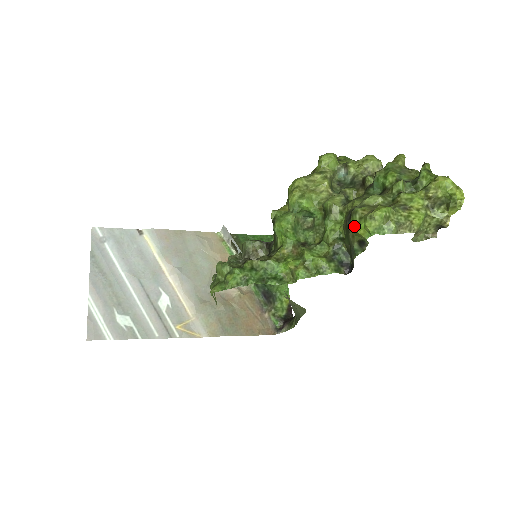
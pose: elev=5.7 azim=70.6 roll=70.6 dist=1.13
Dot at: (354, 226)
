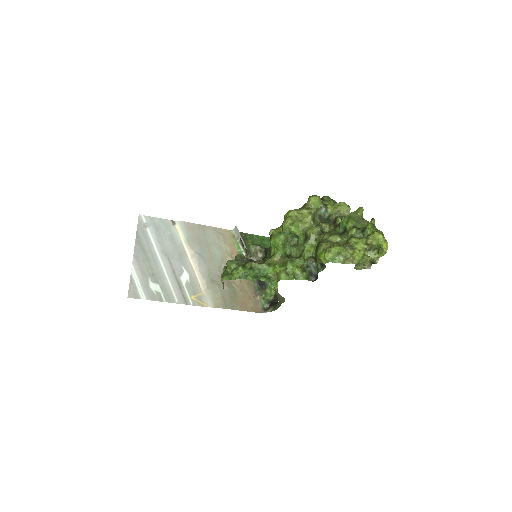
Dot at: (319, 254)
